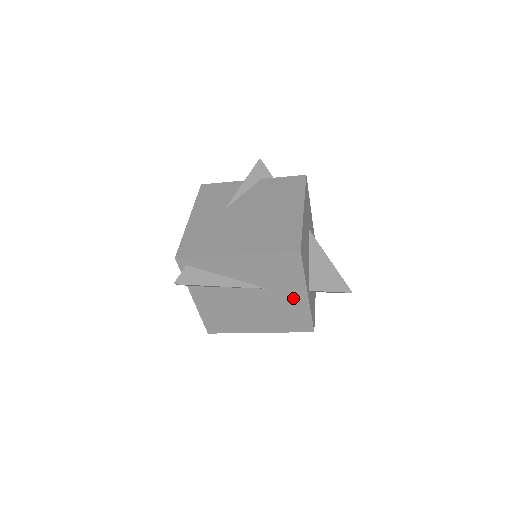
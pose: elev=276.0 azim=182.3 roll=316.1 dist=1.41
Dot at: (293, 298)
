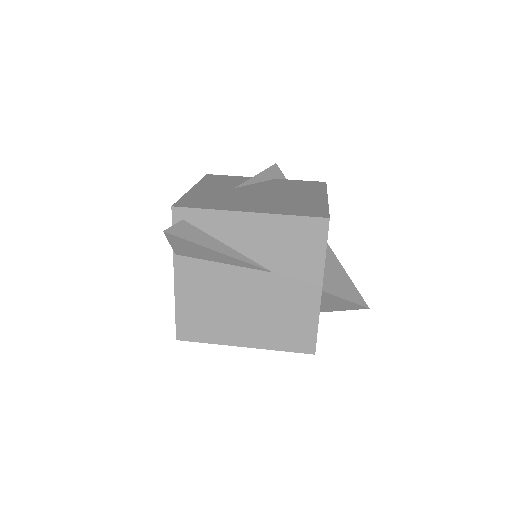
Dot at: (302, 293)
